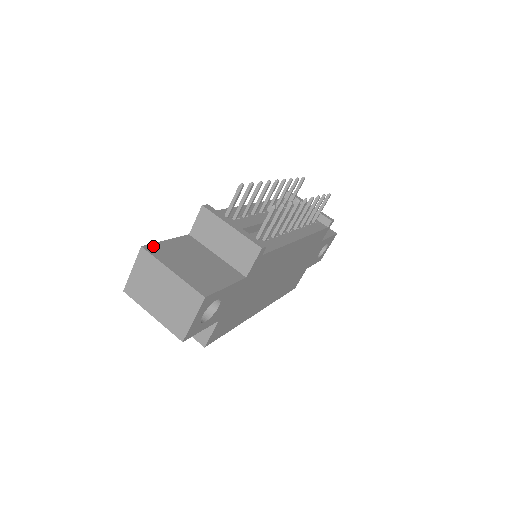
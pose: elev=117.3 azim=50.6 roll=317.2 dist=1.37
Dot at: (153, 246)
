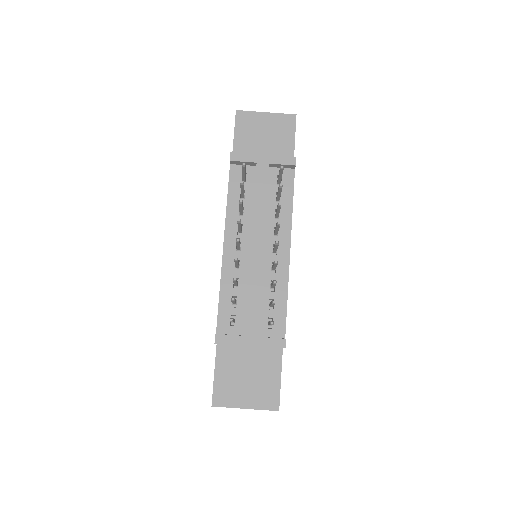
Dot at: (215, 396)
